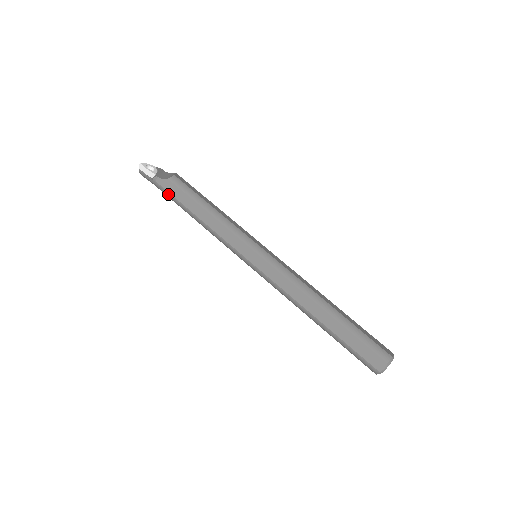
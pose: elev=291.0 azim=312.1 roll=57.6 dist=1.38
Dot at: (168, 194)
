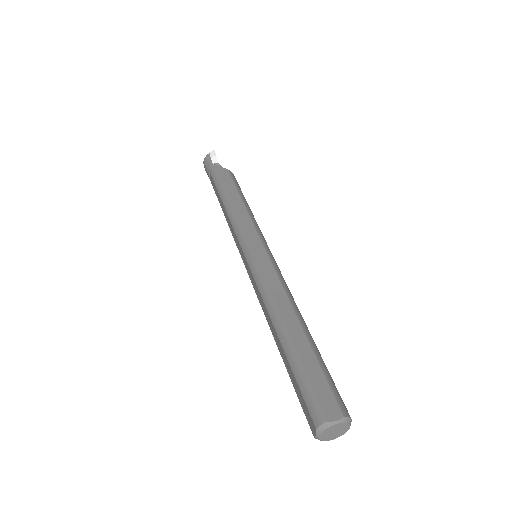
Dot at: (217, 176)
